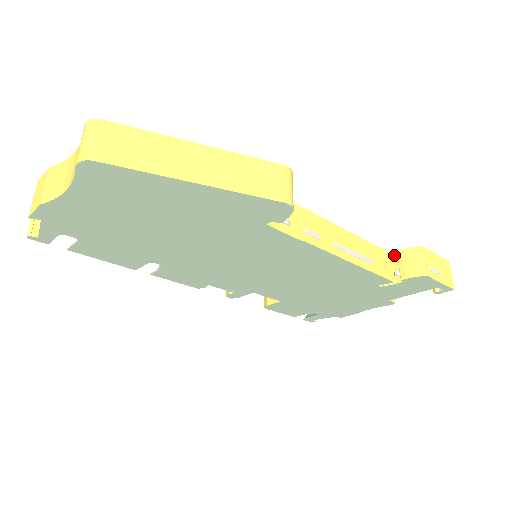
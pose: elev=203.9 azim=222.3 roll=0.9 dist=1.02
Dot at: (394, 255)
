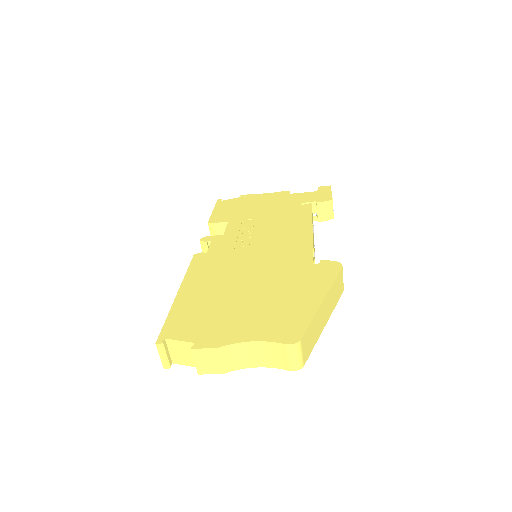
Dot at: (312, 202)
